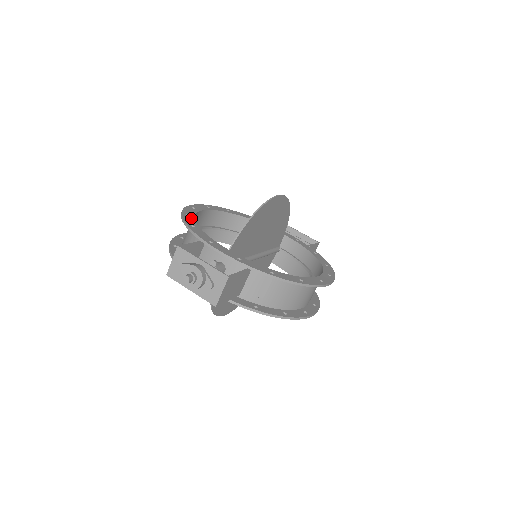
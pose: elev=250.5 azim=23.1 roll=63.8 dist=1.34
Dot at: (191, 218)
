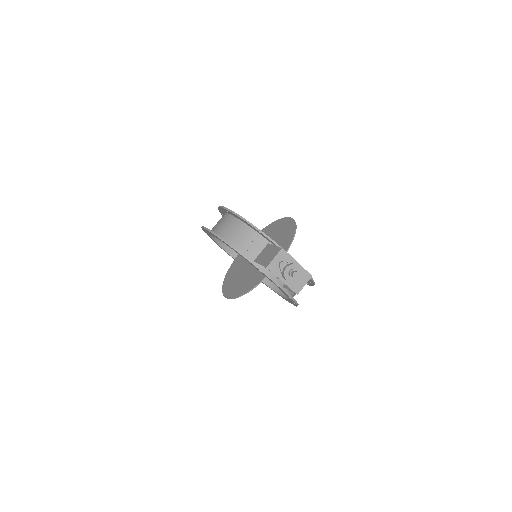
Dot at: occluded
